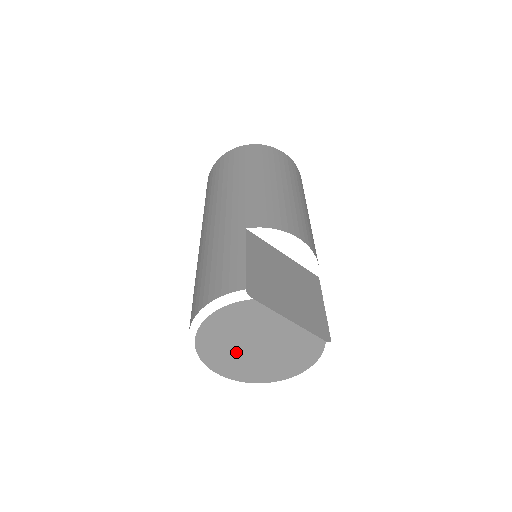
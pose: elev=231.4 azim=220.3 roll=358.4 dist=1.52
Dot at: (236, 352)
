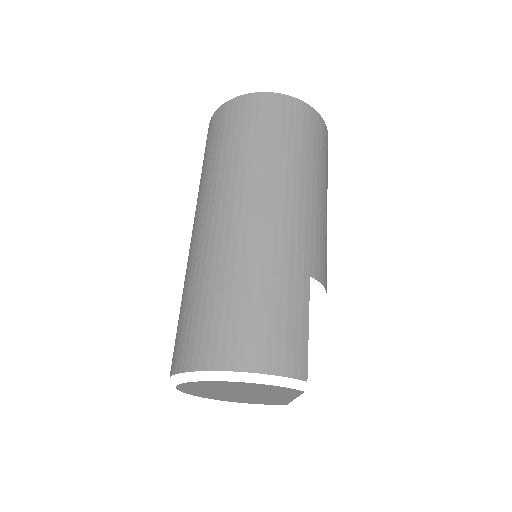
Dot at: (221, 390)
